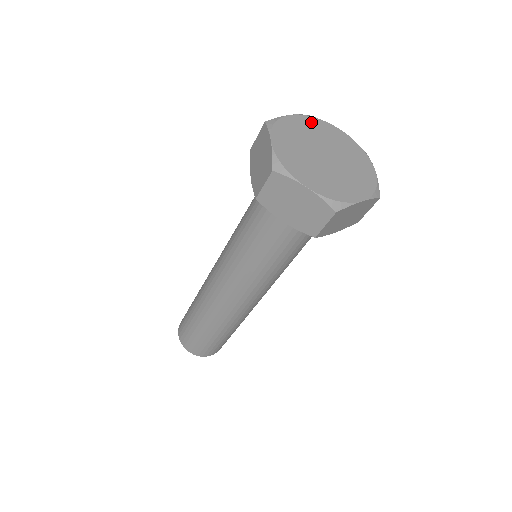
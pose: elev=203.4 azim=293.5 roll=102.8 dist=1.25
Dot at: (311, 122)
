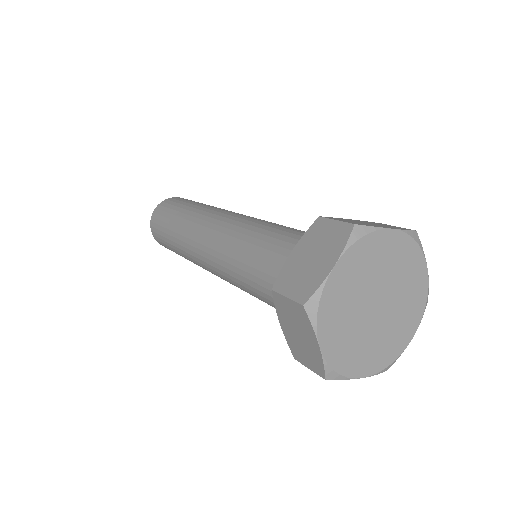
Dot at: (405, 247)
